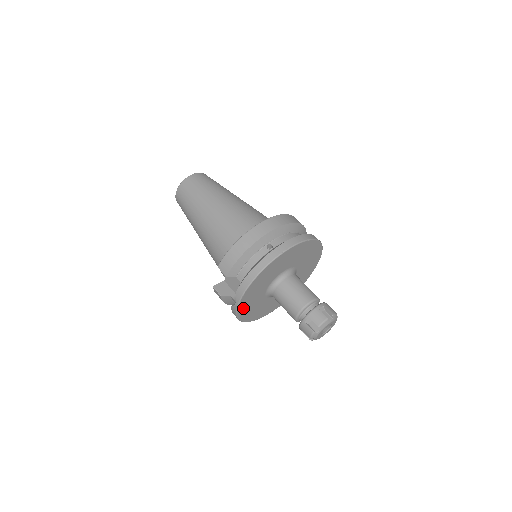
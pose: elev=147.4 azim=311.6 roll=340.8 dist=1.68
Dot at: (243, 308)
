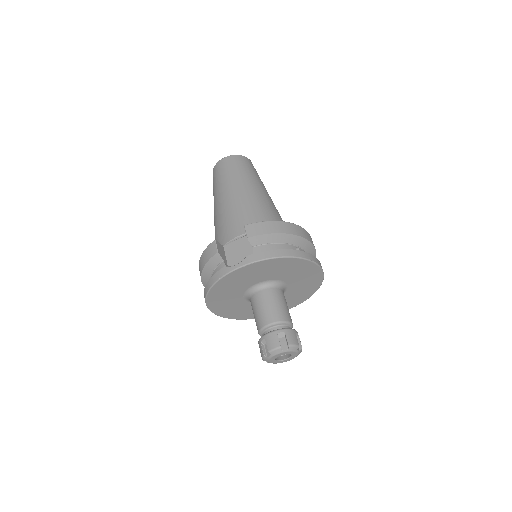
Dot at: (232, 277)
